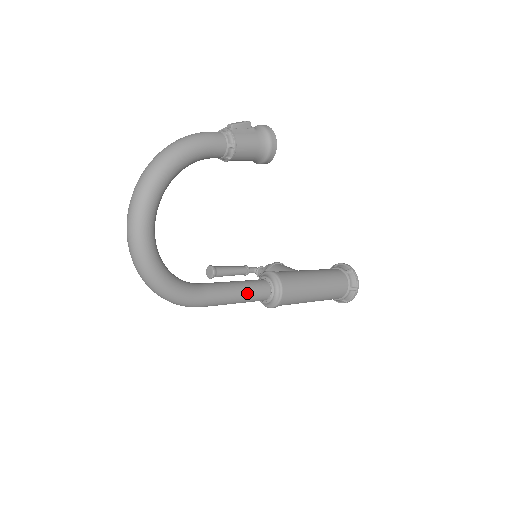
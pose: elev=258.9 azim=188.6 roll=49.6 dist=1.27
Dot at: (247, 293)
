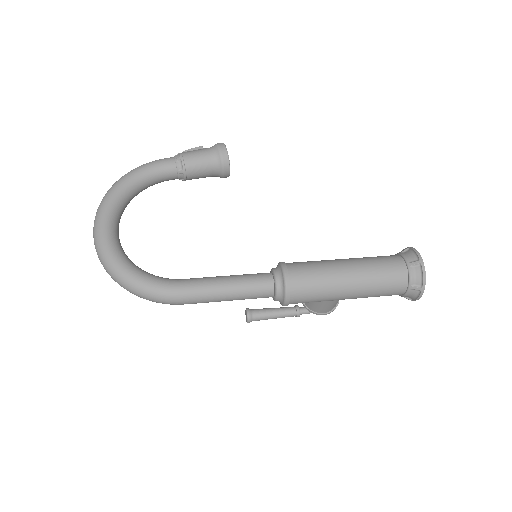
Dot at: (238, 280)
